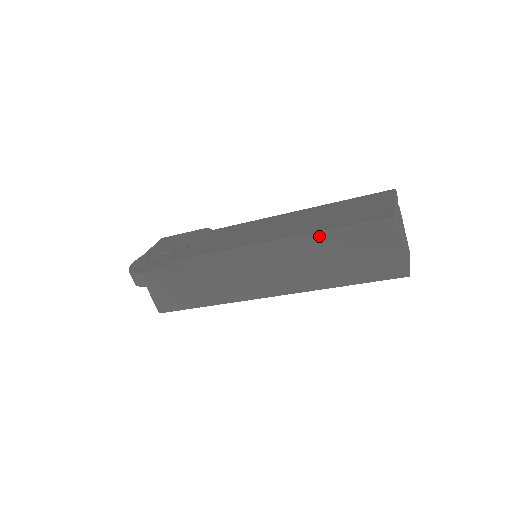
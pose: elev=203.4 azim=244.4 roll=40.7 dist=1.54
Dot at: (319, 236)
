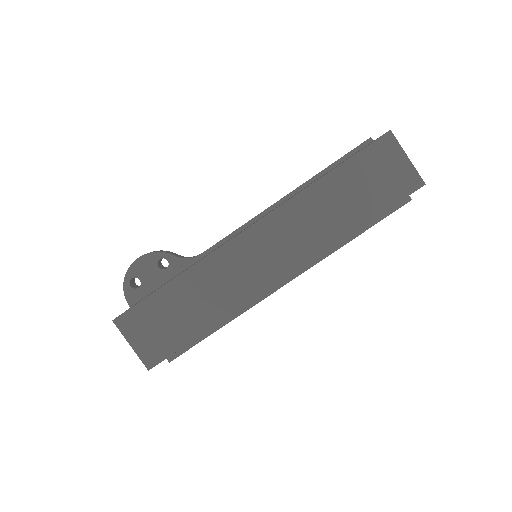
Dot at: (309, 180)
